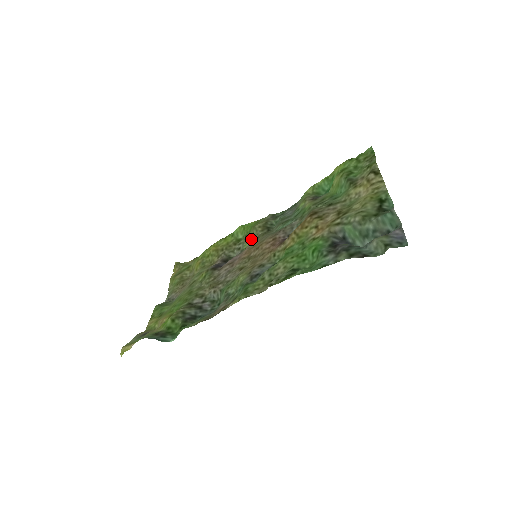
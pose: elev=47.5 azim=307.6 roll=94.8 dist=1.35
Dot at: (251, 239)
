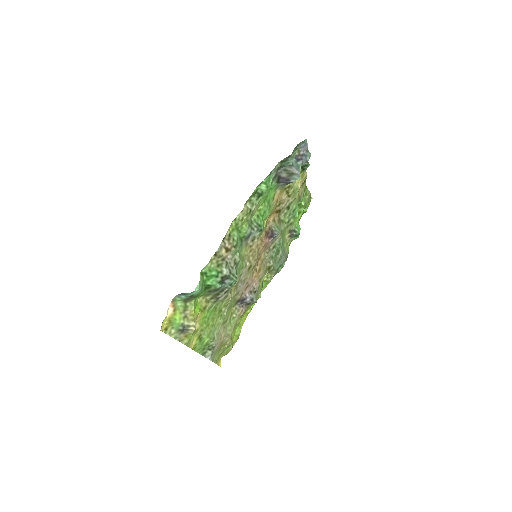
Dot at: occluded
